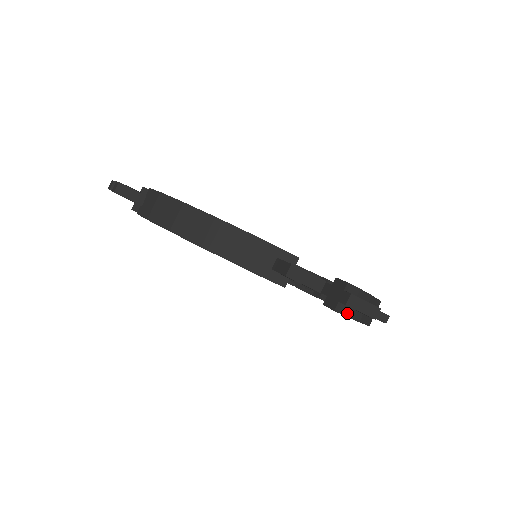
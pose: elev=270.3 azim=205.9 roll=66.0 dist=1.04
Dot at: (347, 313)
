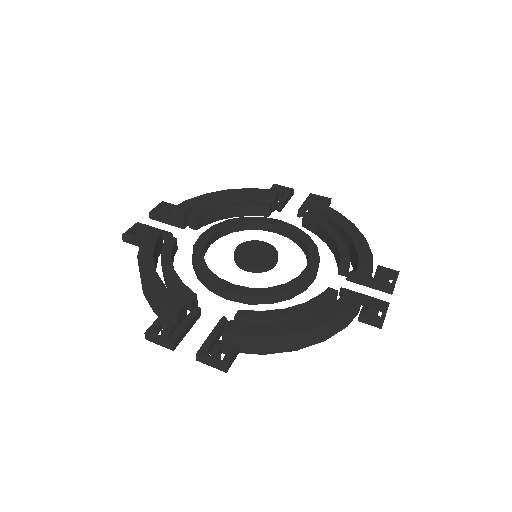
Dot at: (239, 351)
